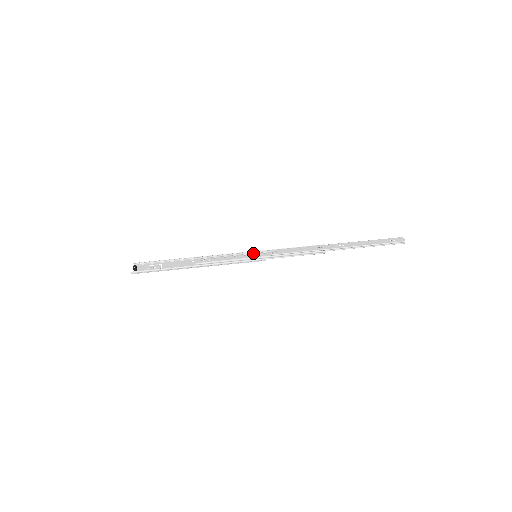
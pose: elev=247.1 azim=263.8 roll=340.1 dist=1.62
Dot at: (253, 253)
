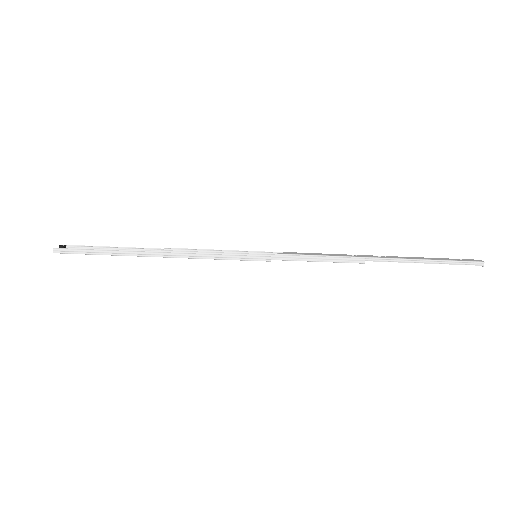
Dot at: occluded
